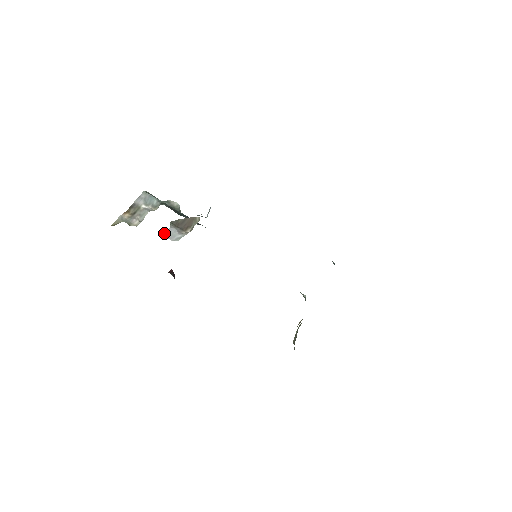
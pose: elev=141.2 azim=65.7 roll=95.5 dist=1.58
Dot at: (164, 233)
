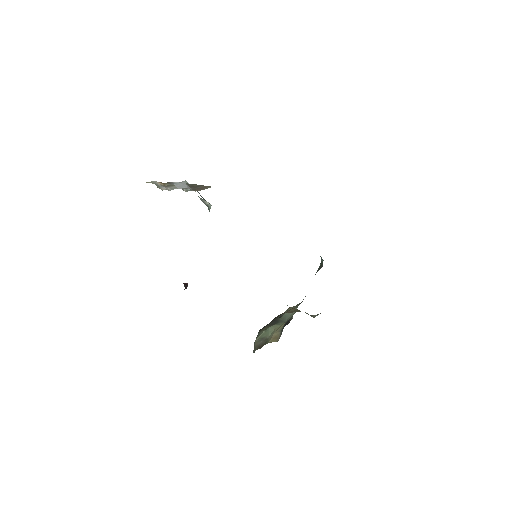
Dot at: (176, 183)
